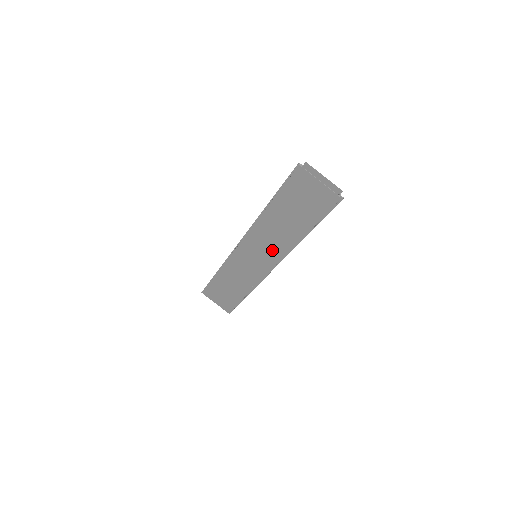
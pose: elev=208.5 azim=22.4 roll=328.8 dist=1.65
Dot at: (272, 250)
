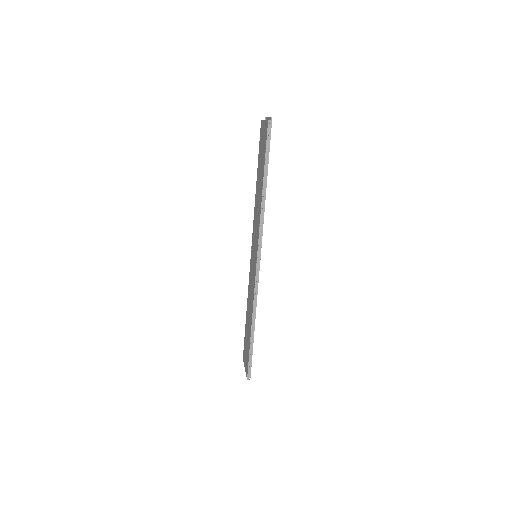
Dot at: (257, 232)
